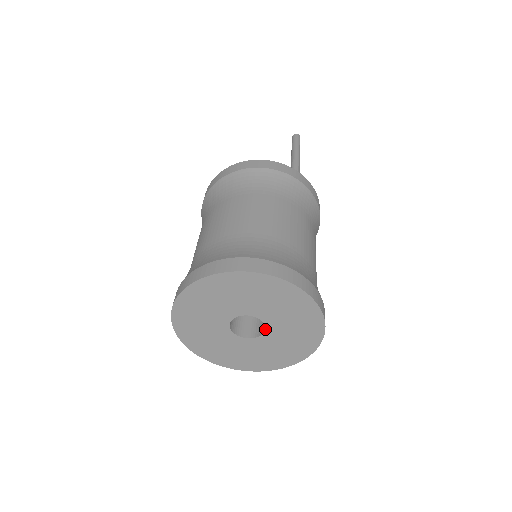
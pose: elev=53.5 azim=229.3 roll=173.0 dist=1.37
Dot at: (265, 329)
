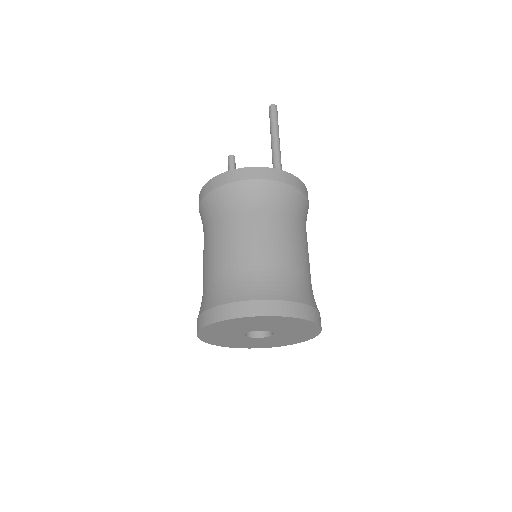
Dot at: (273, 333)
